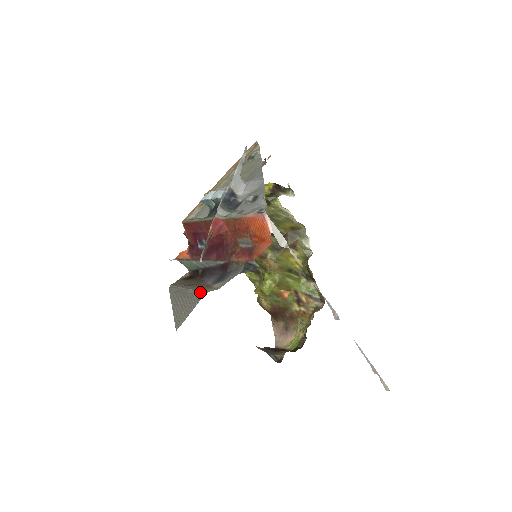
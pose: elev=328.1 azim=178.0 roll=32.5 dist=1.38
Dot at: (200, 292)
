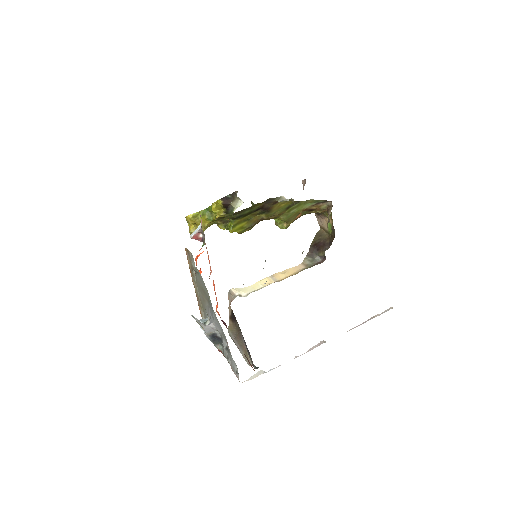
Dot at: occluded
